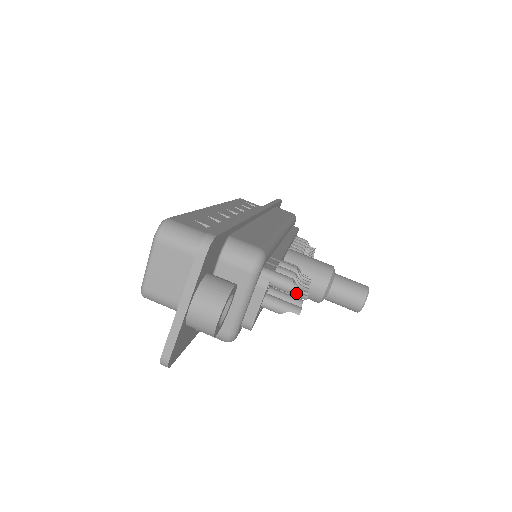
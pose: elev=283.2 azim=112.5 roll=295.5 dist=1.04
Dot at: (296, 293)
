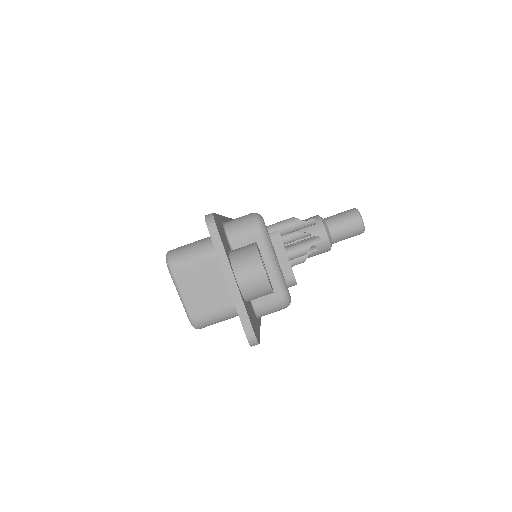
Dot at: (304, 223)
